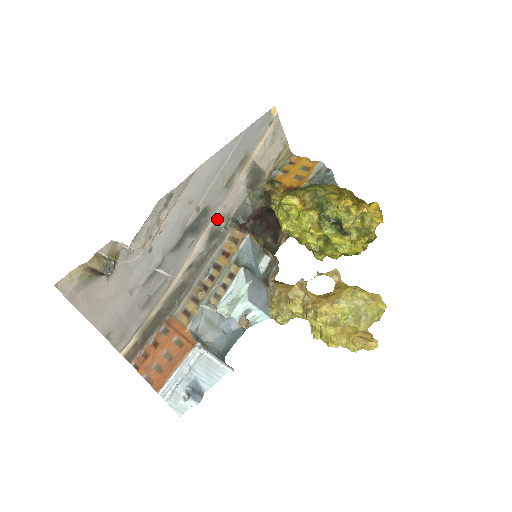
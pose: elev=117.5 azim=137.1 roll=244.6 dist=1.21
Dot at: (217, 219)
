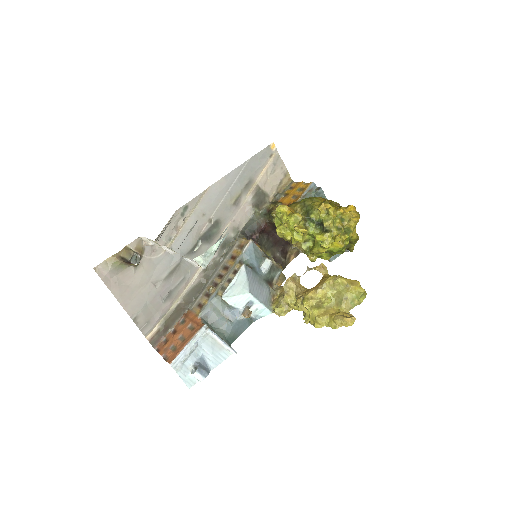
Dot at: (228, 231)
